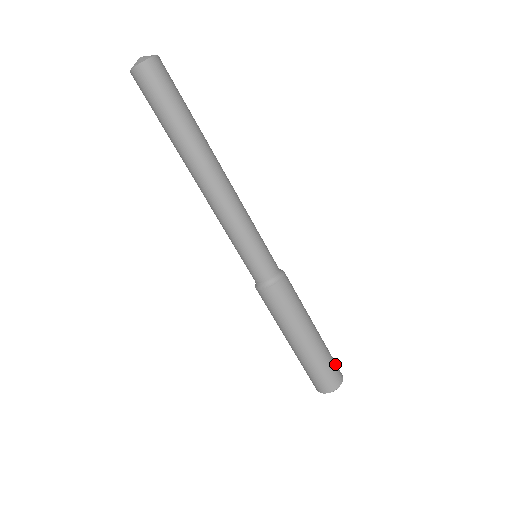
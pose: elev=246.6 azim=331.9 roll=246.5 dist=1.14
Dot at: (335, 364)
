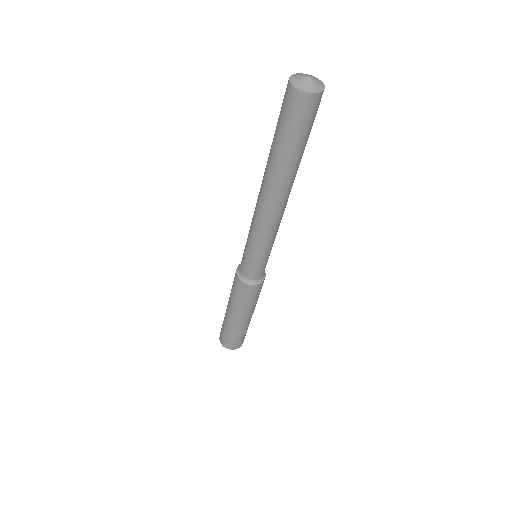
Dot at: occluded
